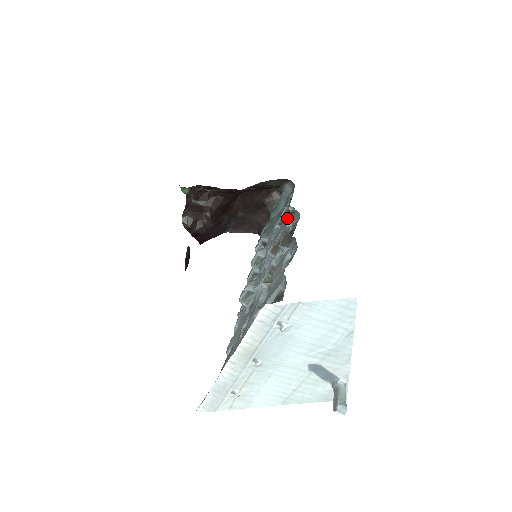
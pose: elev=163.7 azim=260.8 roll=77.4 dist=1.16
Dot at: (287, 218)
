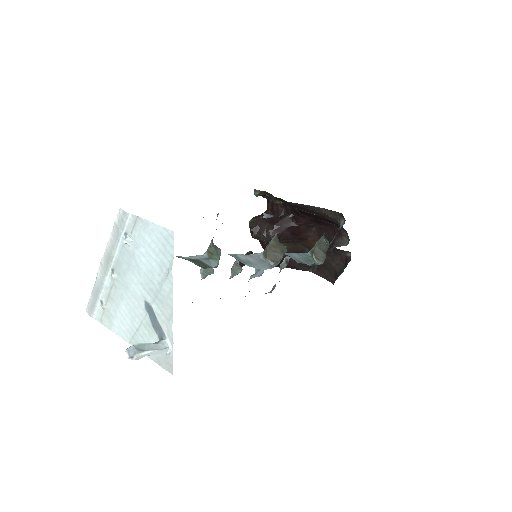
Dot at: (321, 249)
